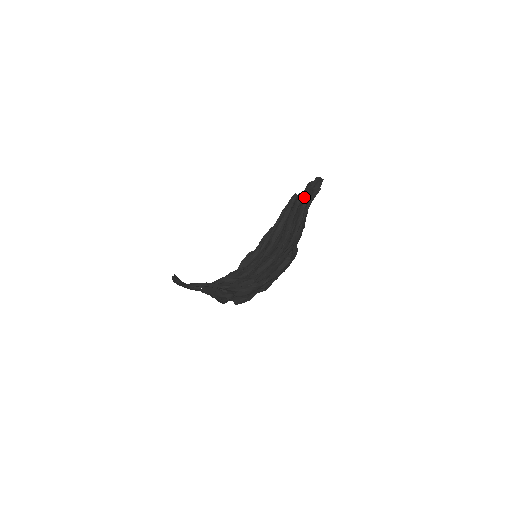
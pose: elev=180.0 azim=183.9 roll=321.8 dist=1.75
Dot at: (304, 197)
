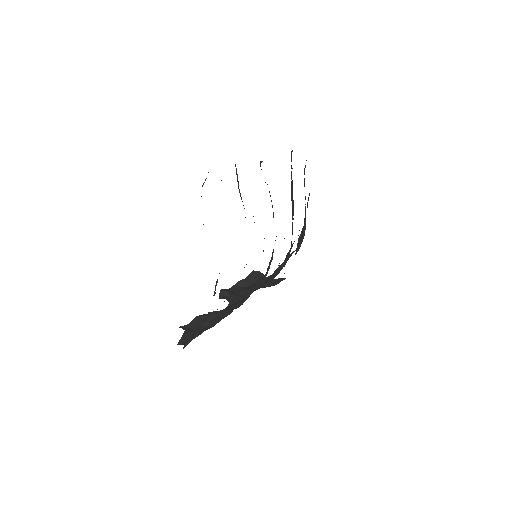
Dot at: (238, 184)
